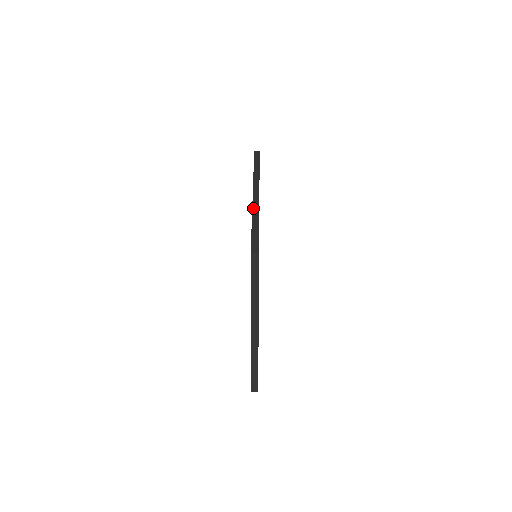
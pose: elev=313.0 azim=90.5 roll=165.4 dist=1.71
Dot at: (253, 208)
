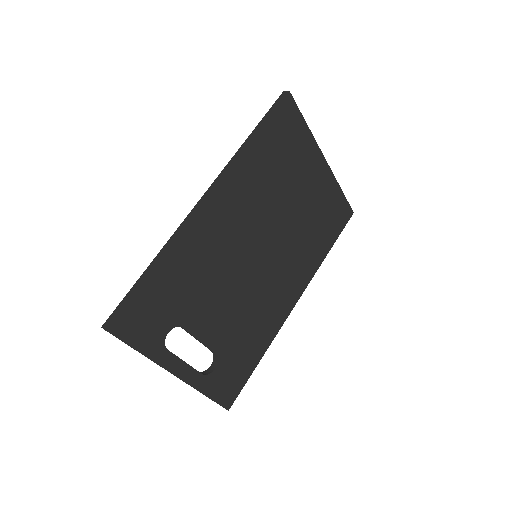
Dot at: (170, 239)
